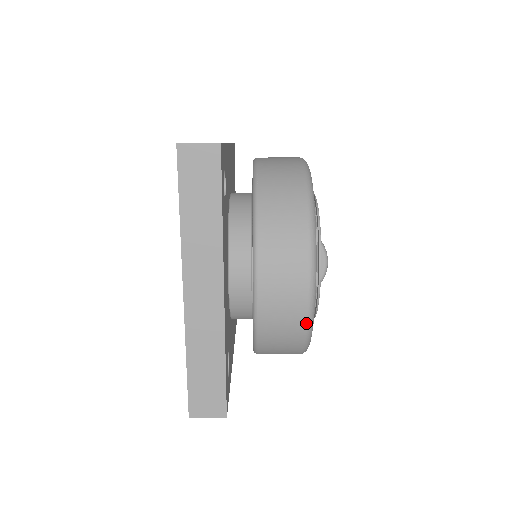
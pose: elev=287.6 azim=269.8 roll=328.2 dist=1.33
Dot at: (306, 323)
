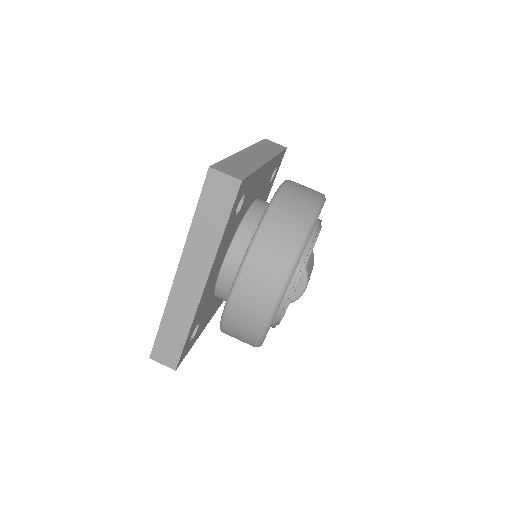
Dot at: (260, 332)
